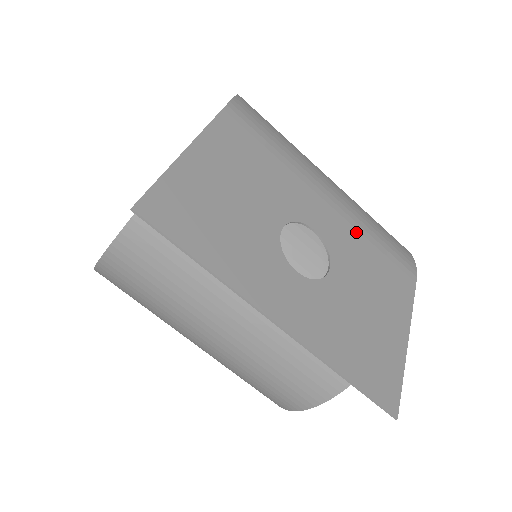
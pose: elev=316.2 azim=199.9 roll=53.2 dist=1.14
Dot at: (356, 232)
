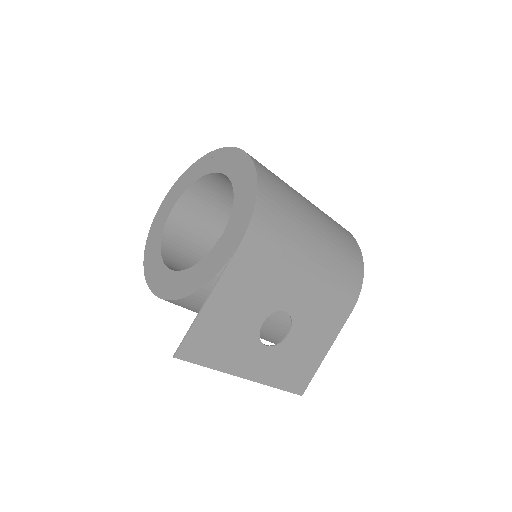
Dot at: (318, 296)
